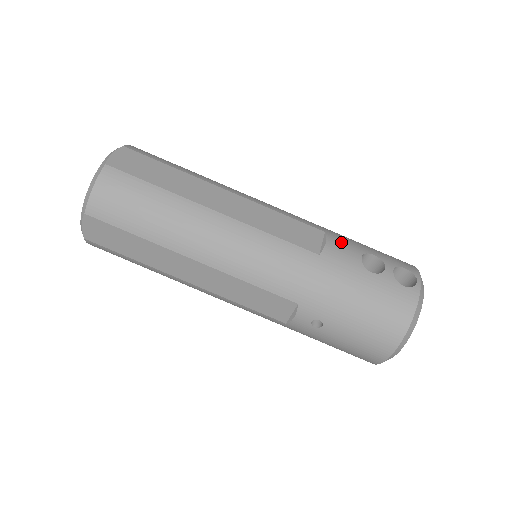
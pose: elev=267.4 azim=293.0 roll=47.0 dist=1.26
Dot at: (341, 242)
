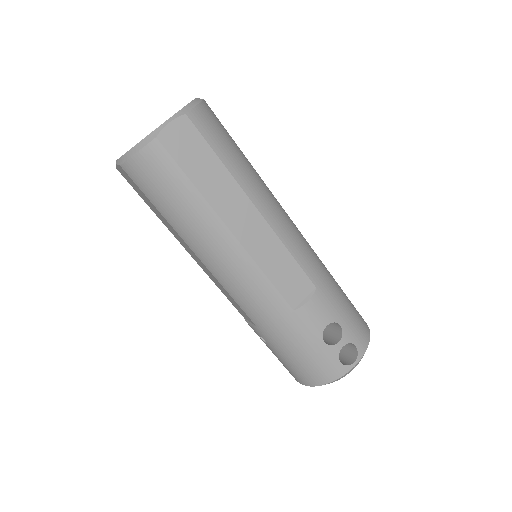
Dot at: (322, 304)
